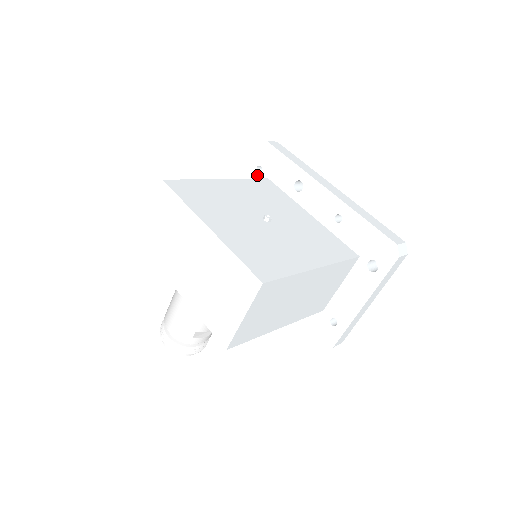
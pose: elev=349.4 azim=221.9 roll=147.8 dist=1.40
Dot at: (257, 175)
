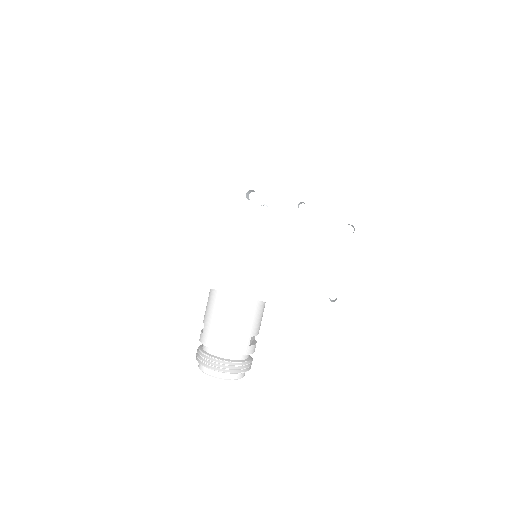
Dot at: occluded
